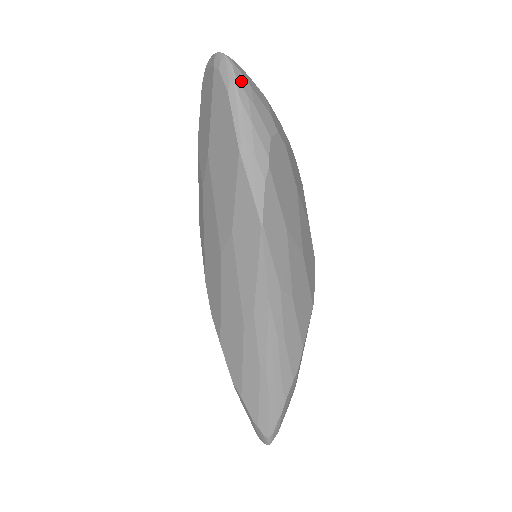
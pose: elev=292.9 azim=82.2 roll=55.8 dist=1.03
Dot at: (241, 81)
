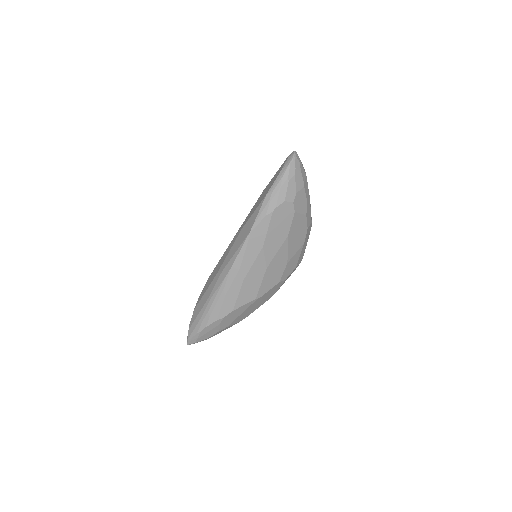
Dot at: (291, 168)
